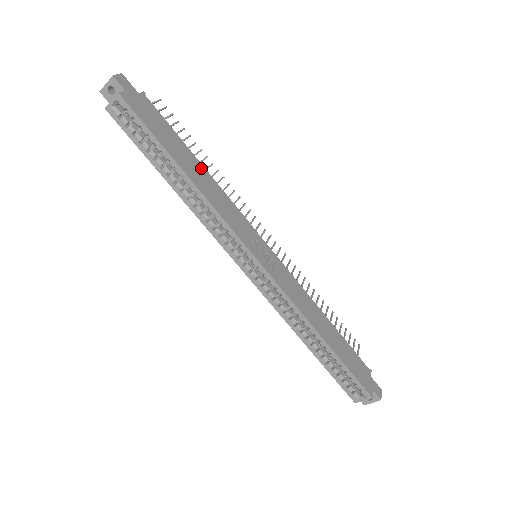
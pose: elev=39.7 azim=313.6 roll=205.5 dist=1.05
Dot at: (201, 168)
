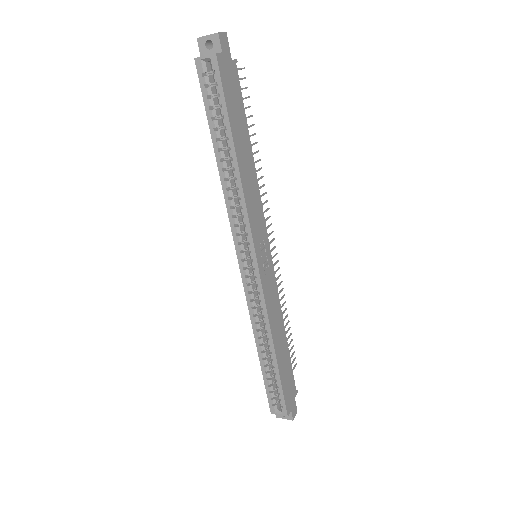
Dot at: (251, 157)
